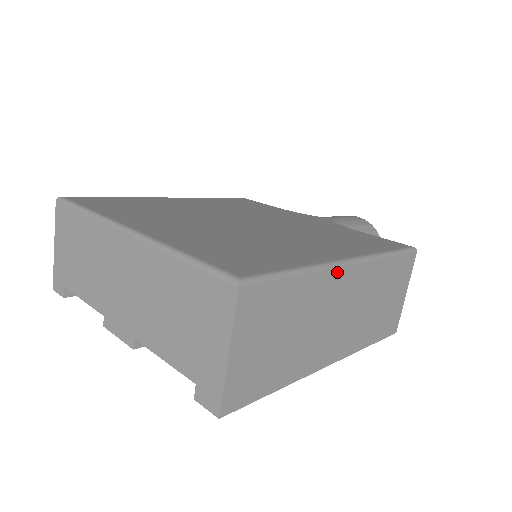
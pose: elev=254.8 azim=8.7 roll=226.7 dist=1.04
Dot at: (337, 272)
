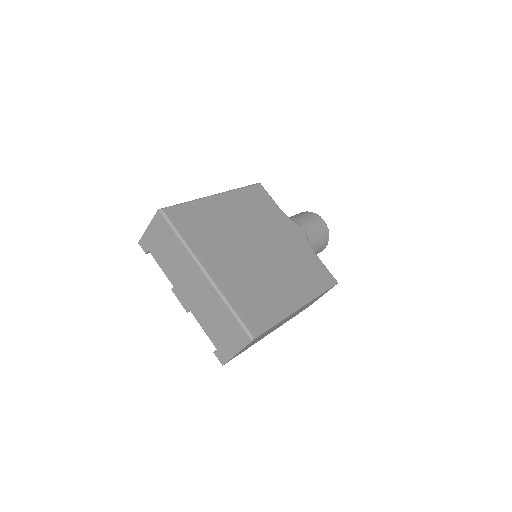
Dot at: (292, 314)
